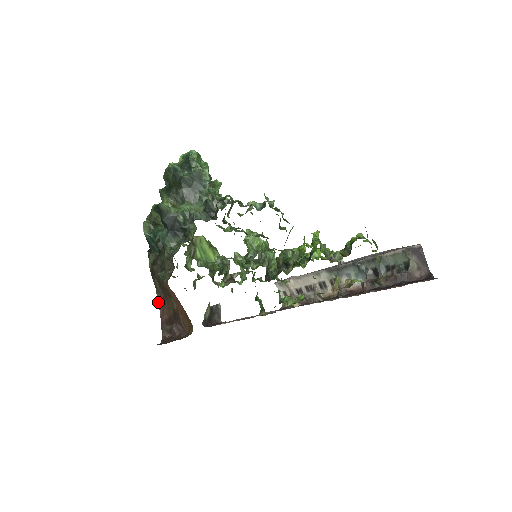
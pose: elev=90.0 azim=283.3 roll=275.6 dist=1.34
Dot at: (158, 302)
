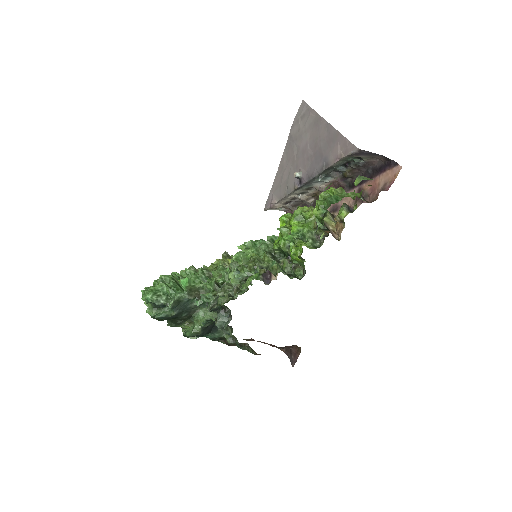
Dot at: occluded
